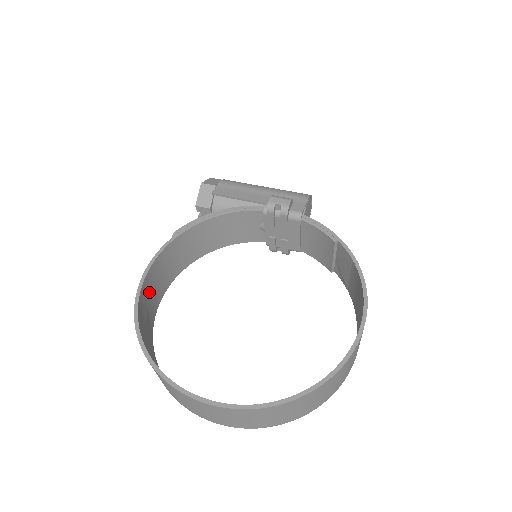
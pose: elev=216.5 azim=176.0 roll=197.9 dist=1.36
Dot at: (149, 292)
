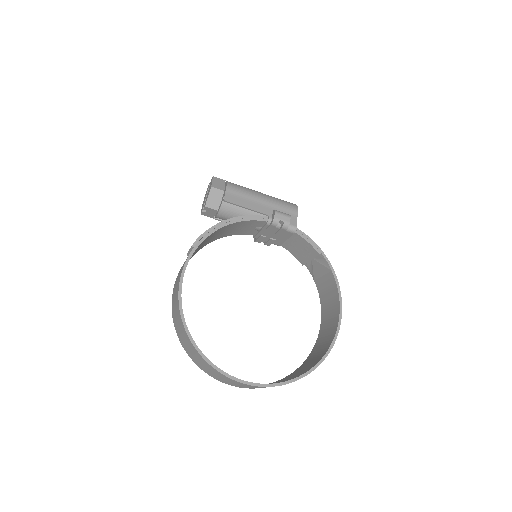
Dot at: occluded
